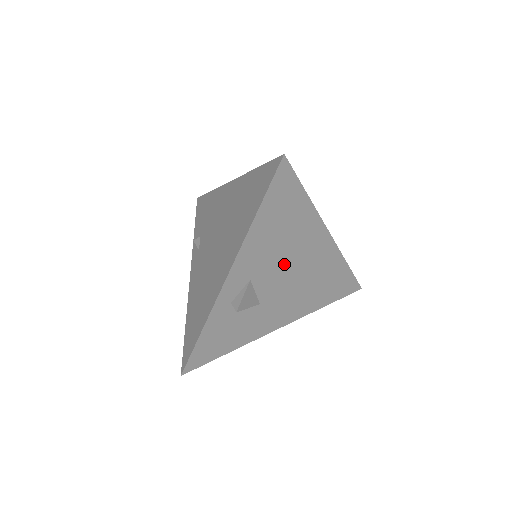
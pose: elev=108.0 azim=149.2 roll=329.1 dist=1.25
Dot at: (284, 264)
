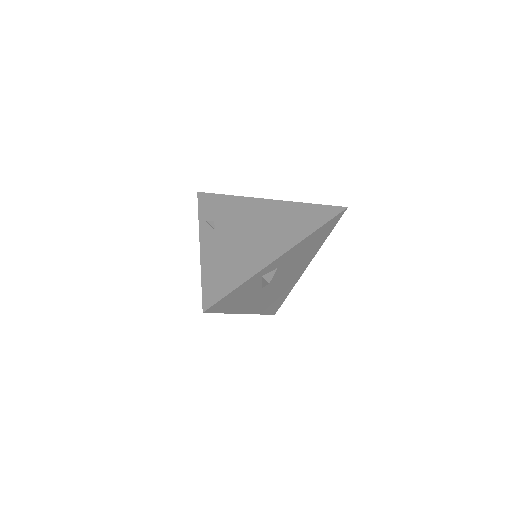
Dot at: (288, 270)
